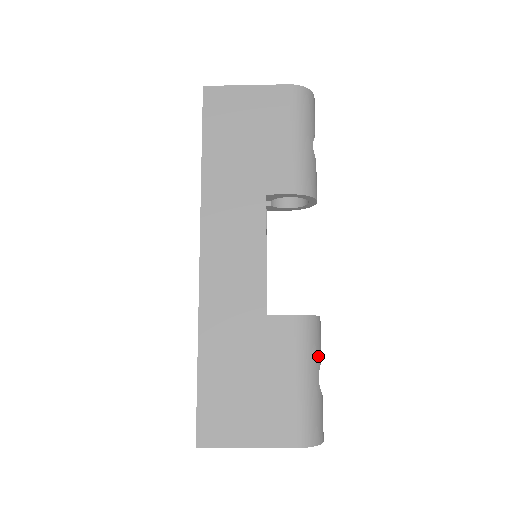
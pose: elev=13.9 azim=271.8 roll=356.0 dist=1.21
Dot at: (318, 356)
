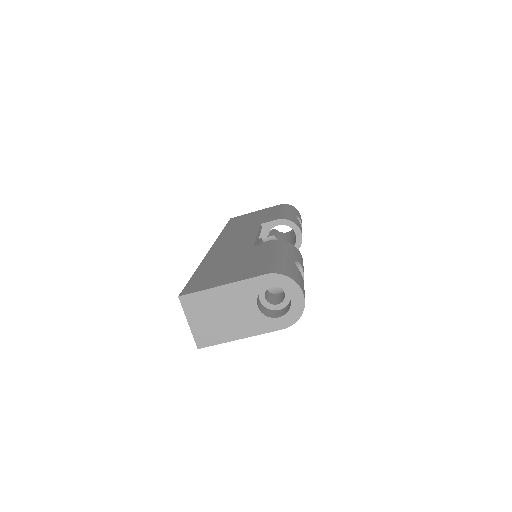
Dot at: (295, 256)
